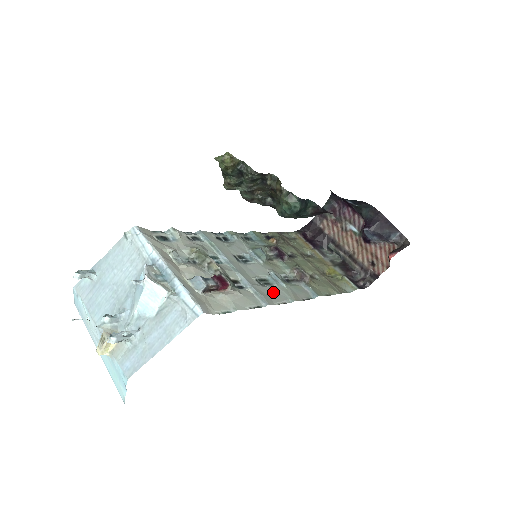
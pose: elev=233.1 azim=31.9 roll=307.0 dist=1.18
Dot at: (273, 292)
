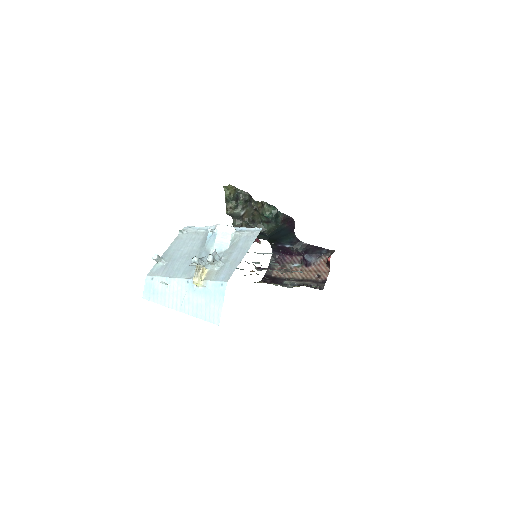
Dot at: occluded
